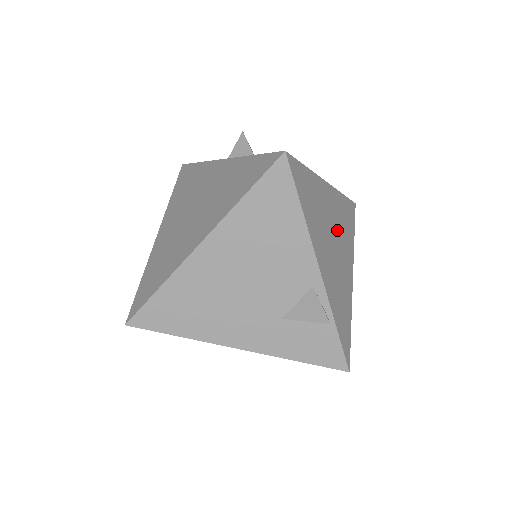
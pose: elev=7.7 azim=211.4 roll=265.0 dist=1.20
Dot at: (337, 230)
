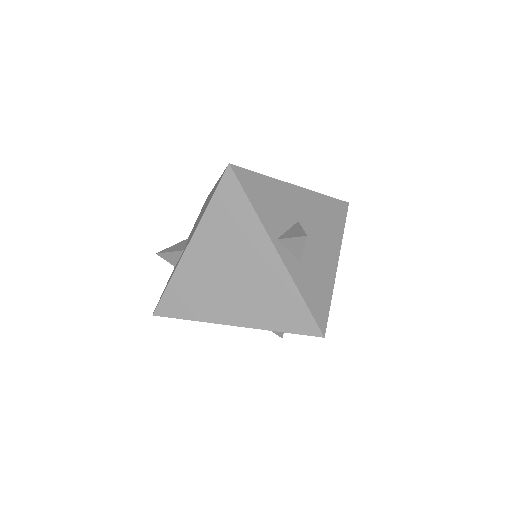
Dot at: occluded
